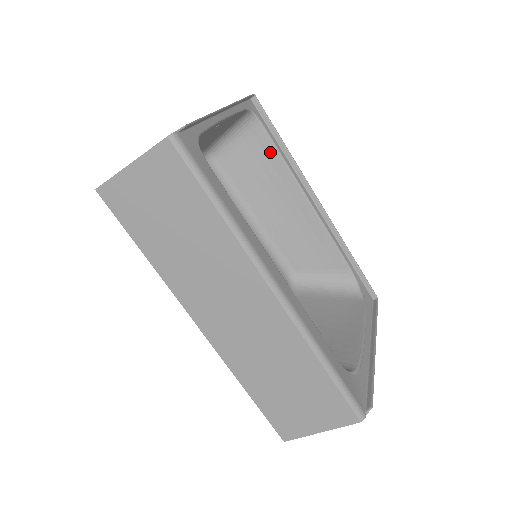
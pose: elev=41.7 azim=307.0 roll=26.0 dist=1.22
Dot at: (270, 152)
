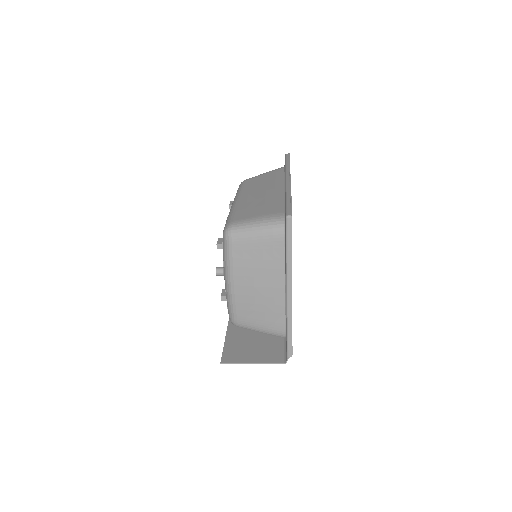
Dot at: (278, 206)
